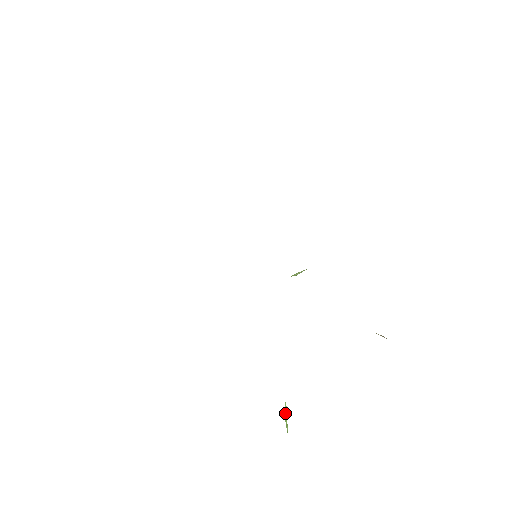
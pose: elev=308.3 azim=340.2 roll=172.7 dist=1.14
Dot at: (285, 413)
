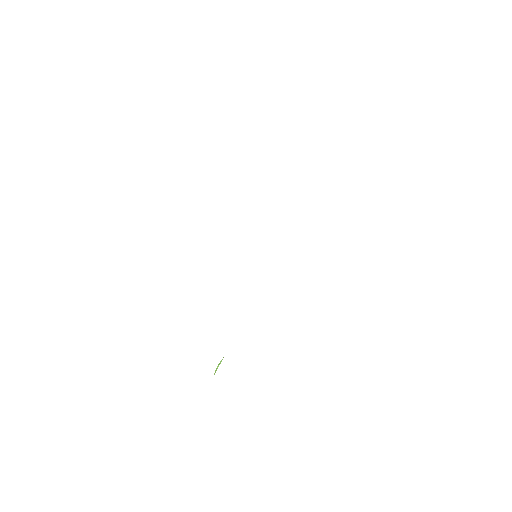
Dot at: (218, 365)
